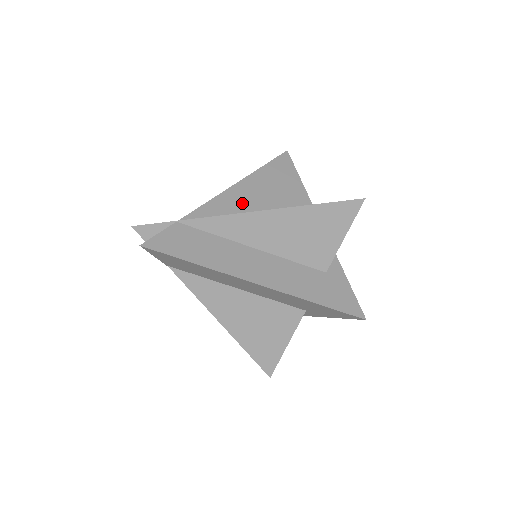
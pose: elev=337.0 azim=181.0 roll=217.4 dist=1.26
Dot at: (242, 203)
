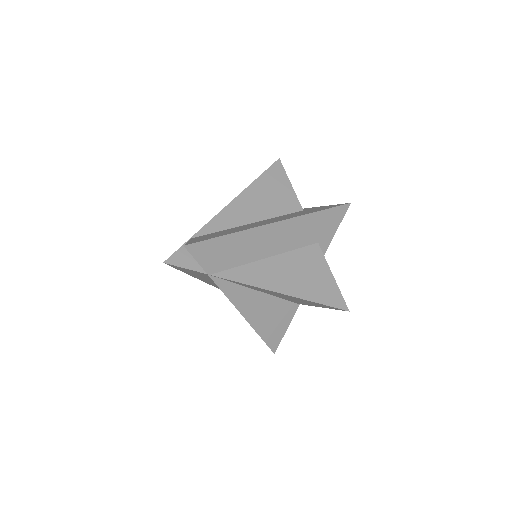
Dot at: occluded
